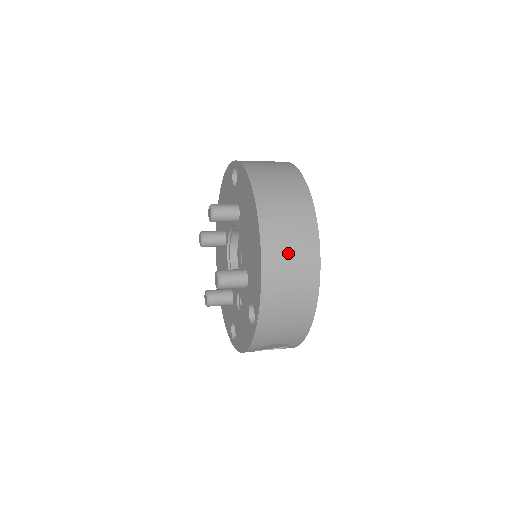
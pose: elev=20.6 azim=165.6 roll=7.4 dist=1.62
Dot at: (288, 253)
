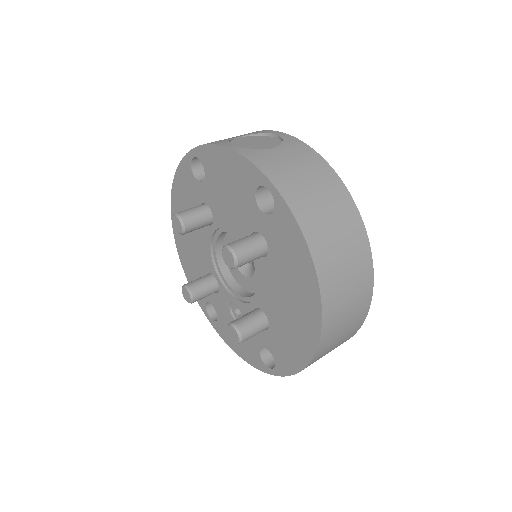
Dot at: (337, 340)
